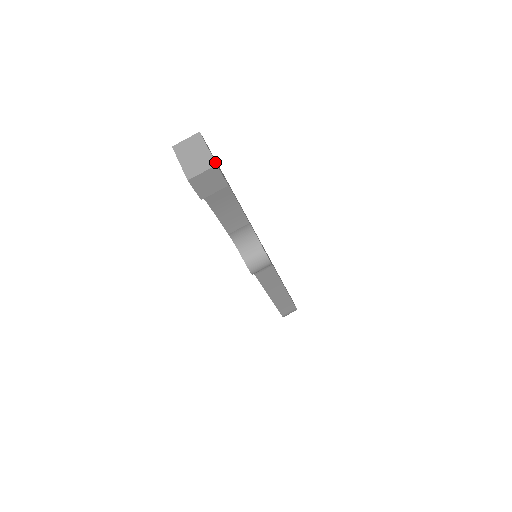
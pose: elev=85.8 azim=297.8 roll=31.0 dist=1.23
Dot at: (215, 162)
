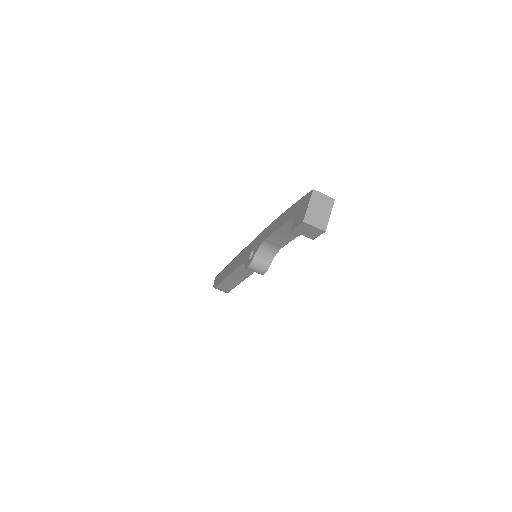
Dot at: occluded
